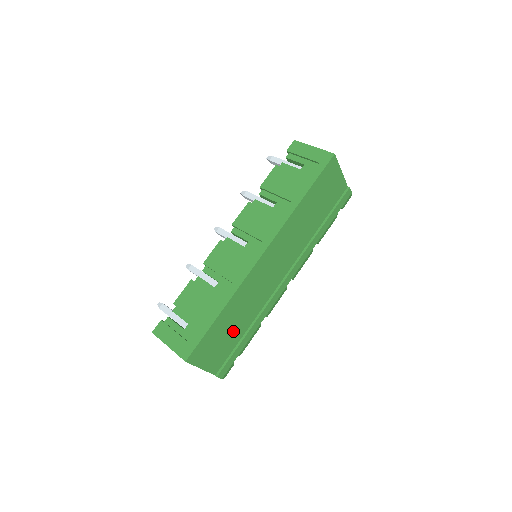
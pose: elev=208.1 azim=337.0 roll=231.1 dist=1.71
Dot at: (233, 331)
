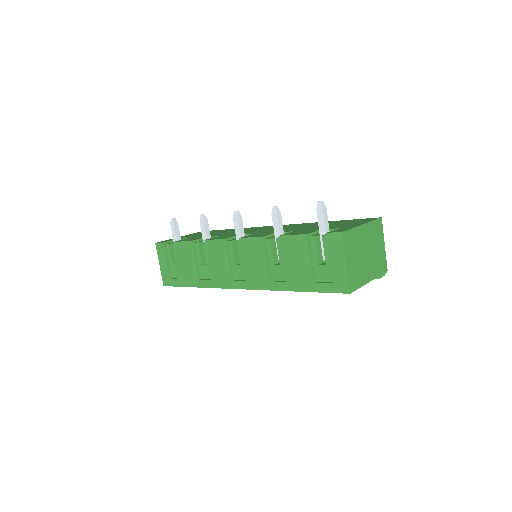
Dot at: occluded
